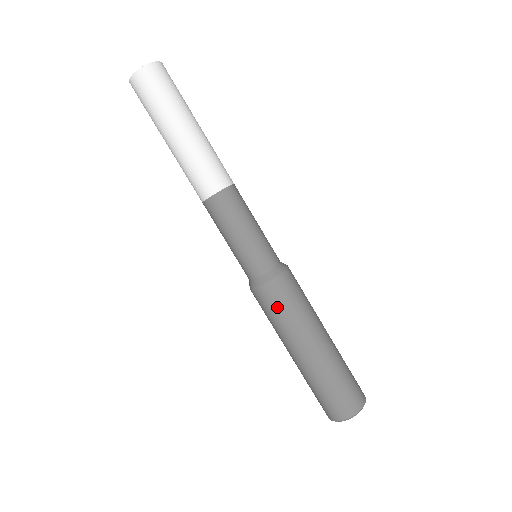
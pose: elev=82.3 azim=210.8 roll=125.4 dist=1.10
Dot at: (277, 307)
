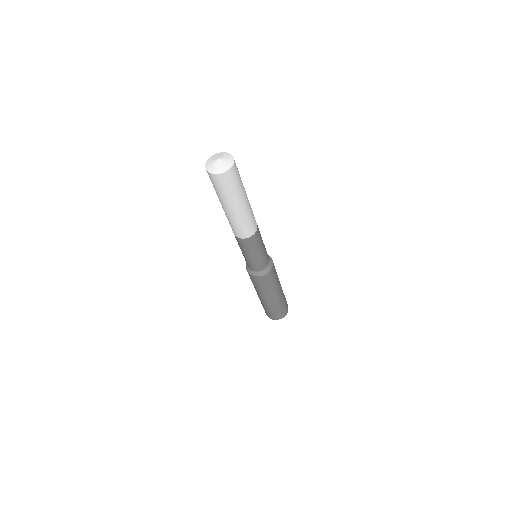
Dot at: (254, 282)
